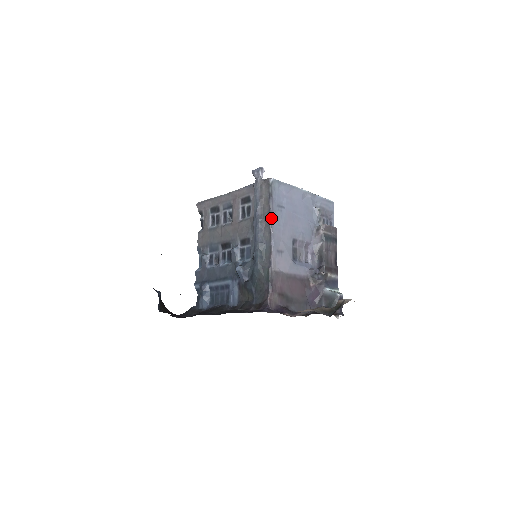
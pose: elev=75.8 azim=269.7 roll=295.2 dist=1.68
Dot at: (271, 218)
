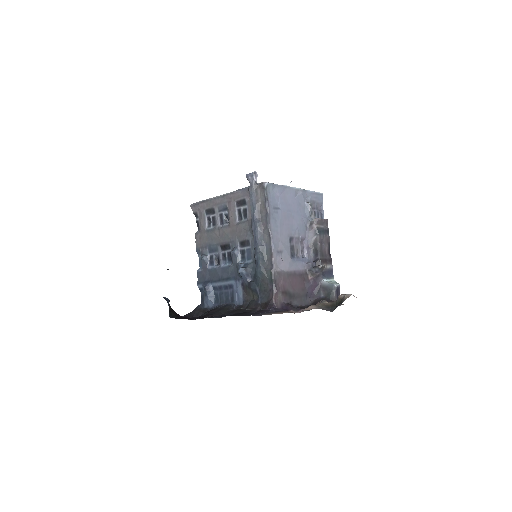
Dot at: (269, 221)
